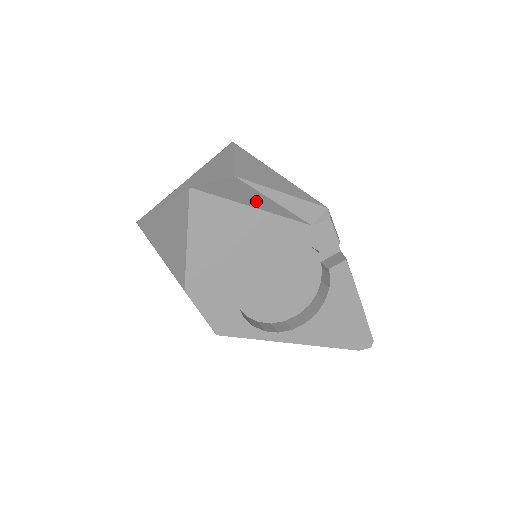
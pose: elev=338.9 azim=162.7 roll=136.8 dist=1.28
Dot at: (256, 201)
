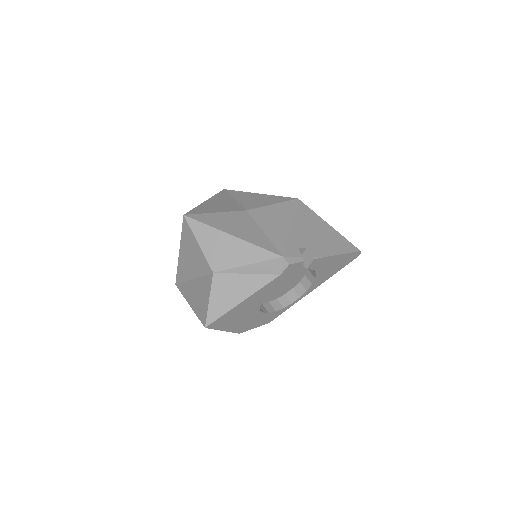
Dot at: (240, 291)
